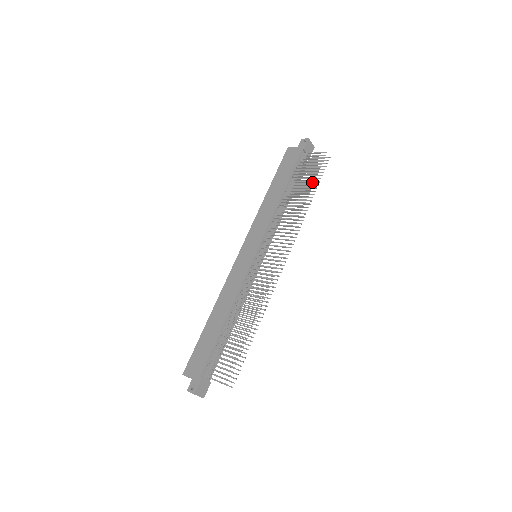
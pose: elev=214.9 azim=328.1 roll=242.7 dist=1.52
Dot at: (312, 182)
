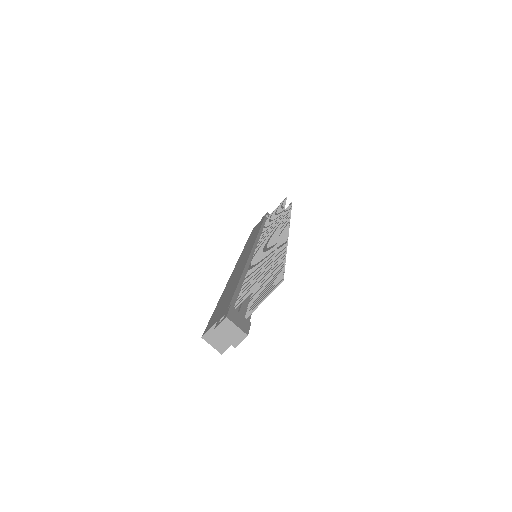
Dot at: occluded
